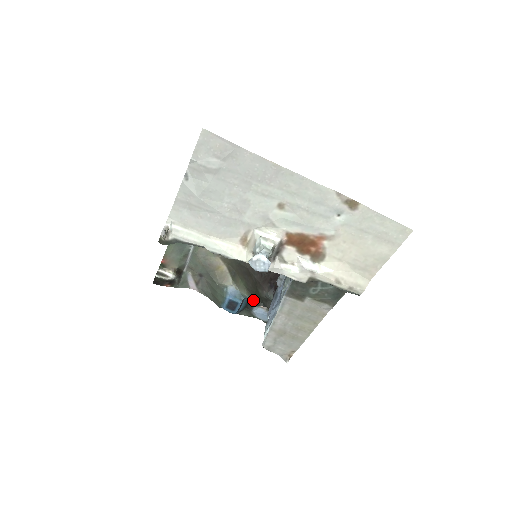
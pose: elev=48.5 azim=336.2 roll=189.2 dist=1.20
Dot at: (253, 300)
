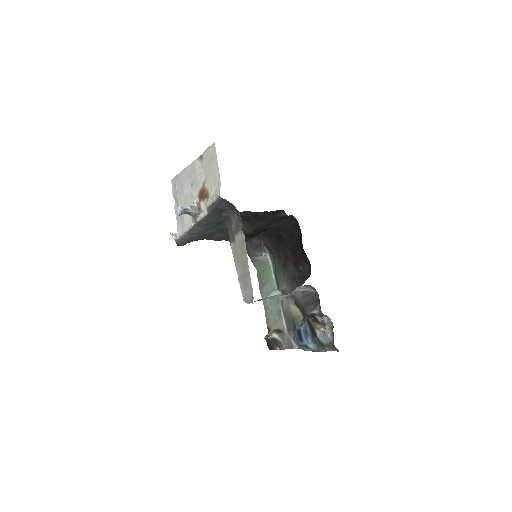
Dot at: (307, 320)
